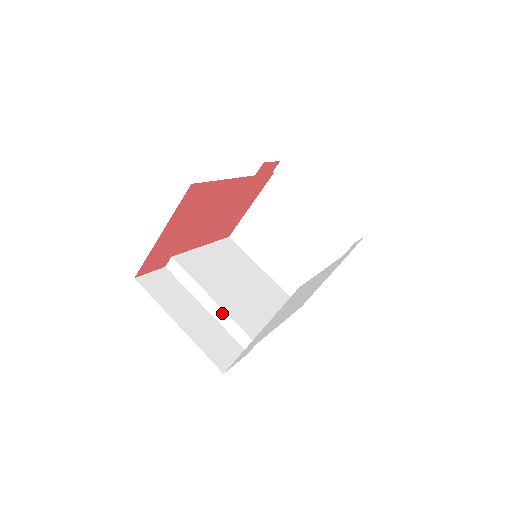
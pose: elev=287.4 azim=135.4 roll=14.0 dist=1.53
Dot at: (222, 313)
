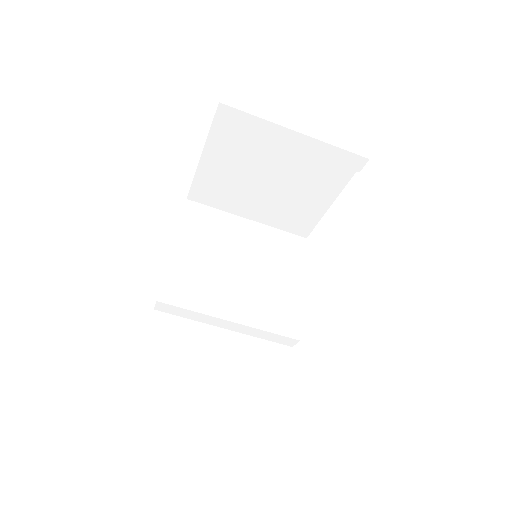
Dot at: (248, 329)
